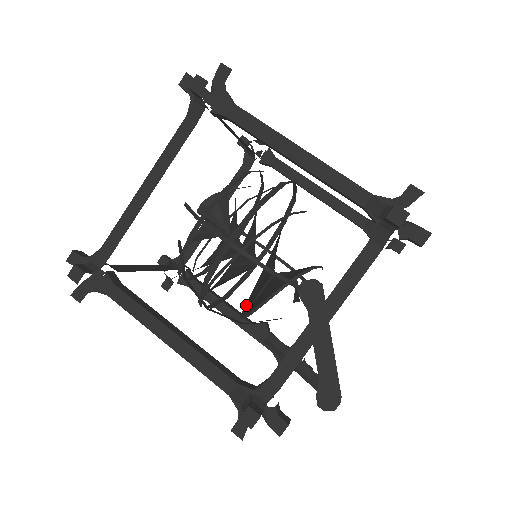
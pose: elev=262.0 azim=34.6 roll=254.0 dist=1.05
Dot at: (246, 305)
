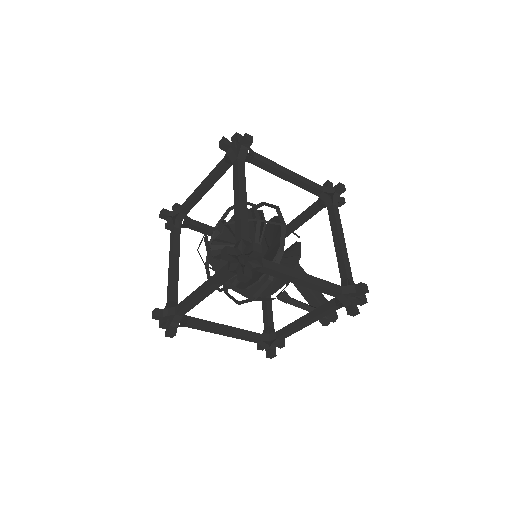
Dot at: (261, 293)
